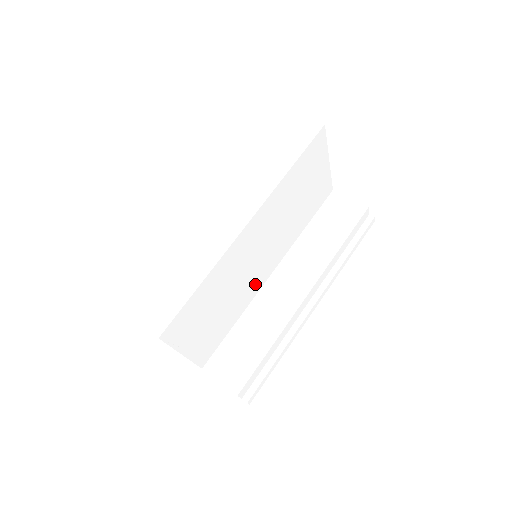
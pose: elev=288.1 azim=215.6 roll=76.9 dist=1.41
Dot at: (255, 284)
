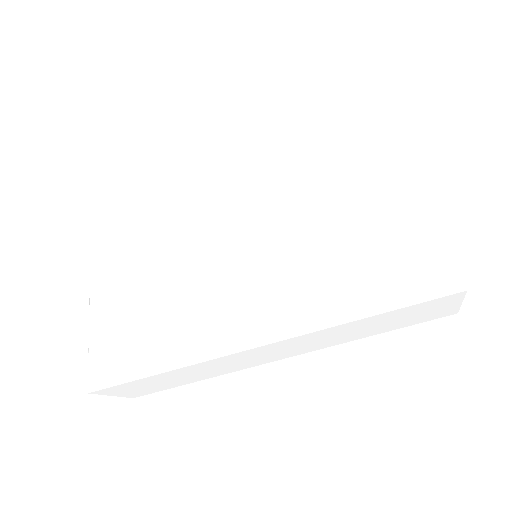
Dot at: occluded
